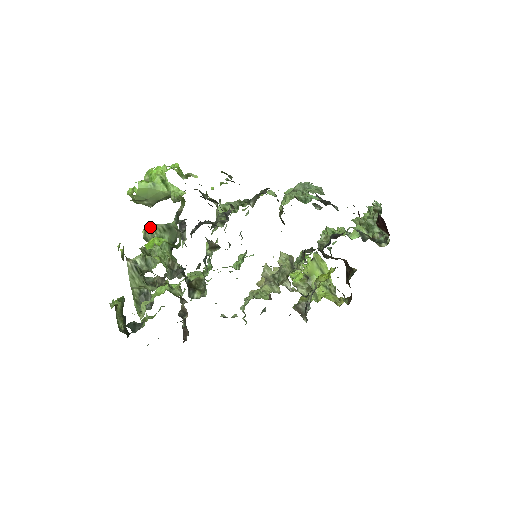
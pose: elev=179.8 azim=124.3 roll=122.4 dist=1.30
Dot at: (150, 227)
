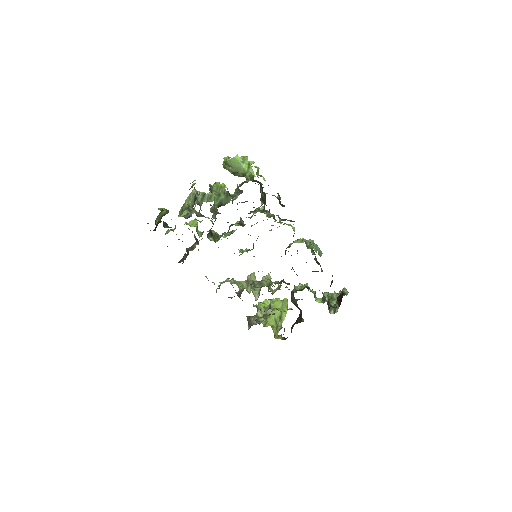
Dot at: occluded
